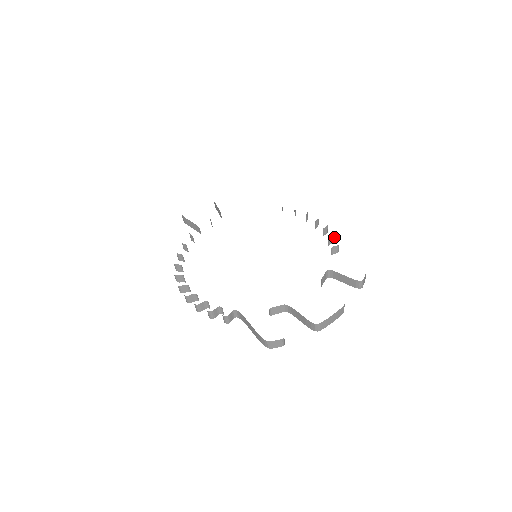
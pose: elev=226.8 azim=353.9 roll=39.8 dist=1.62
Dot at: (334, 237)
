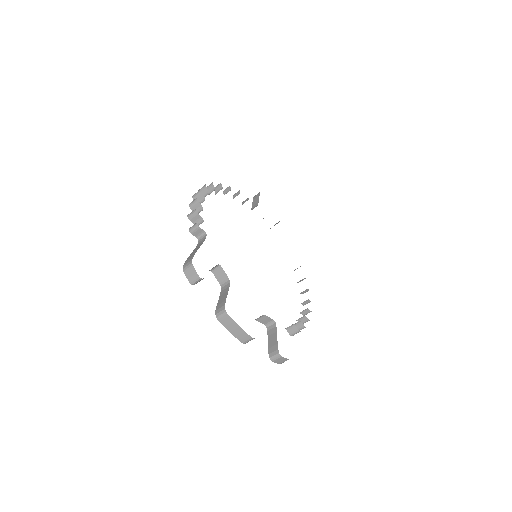
Dot at: (302, 328)
